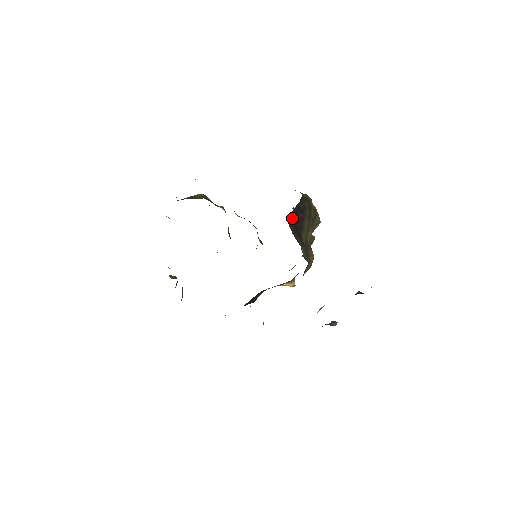
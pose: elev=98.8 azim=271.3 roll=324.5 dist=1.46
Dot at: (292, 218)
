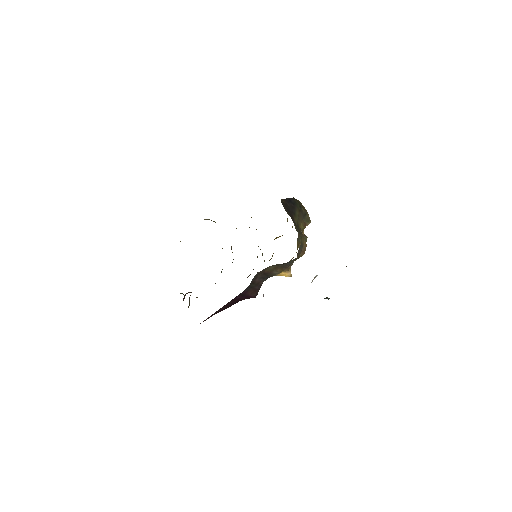
Dot at: (284, 202)
